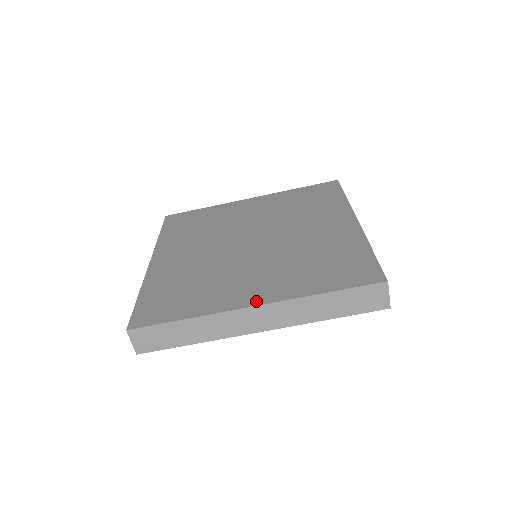
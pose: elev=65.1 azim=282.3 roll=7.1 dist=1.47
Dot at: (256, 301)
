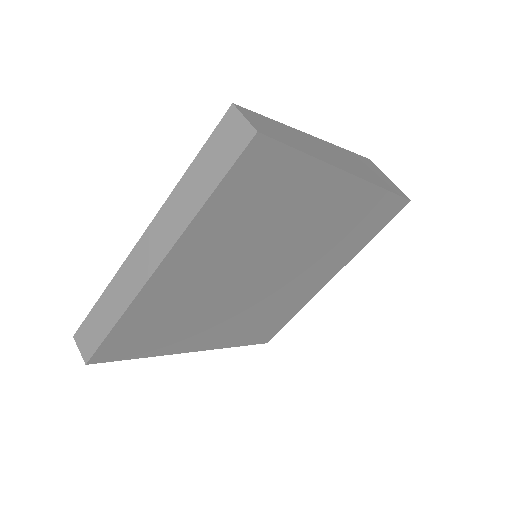
Dot at: occluded
